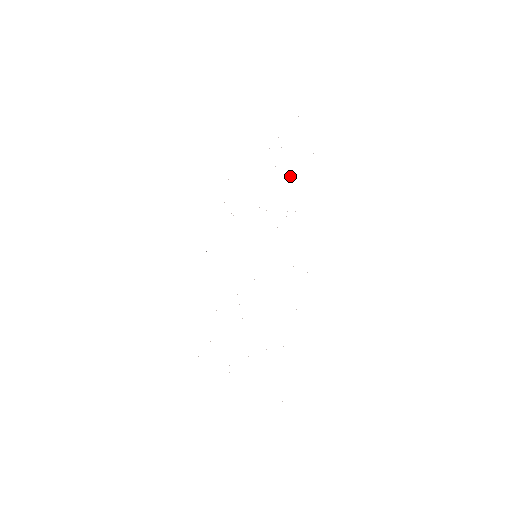
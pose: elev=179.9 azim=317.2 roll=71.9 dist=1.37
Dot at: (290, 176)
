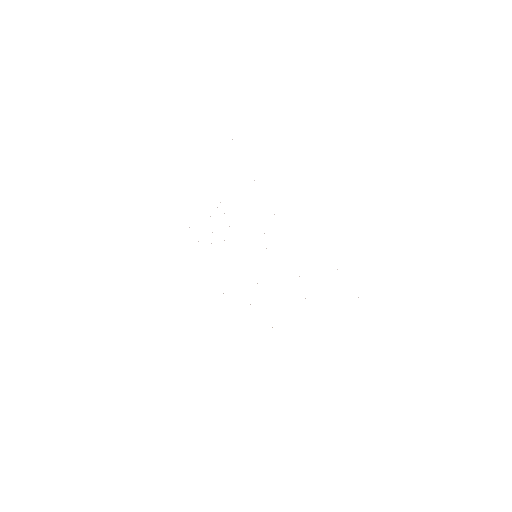
Dot at: occluded
